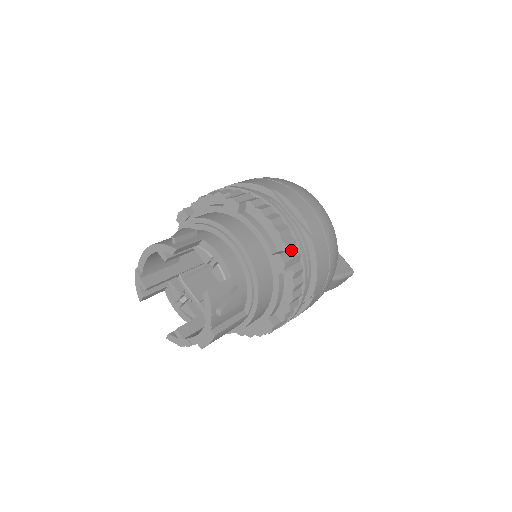
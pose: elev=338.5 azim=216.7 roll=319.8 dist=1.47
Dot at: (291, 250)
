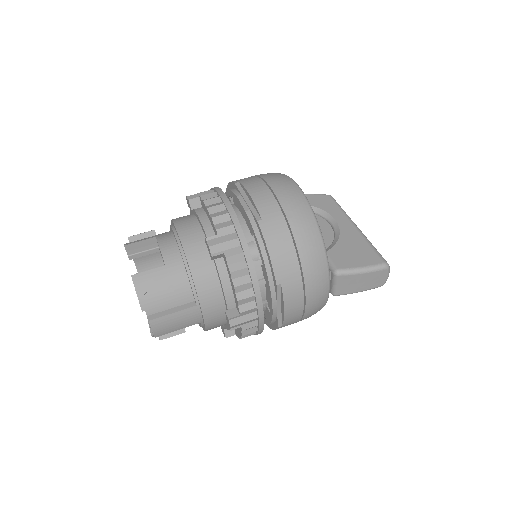
Dot at: (226, 235)
